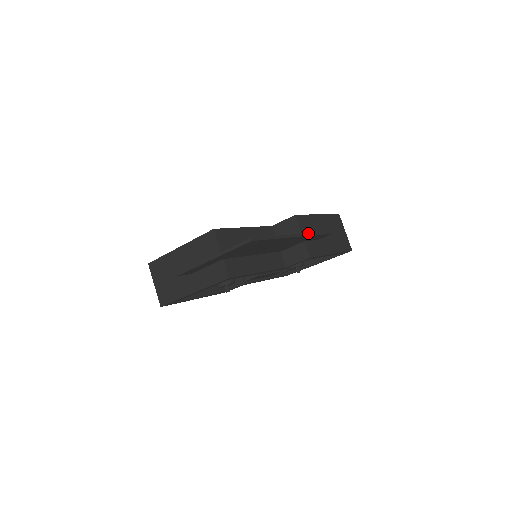
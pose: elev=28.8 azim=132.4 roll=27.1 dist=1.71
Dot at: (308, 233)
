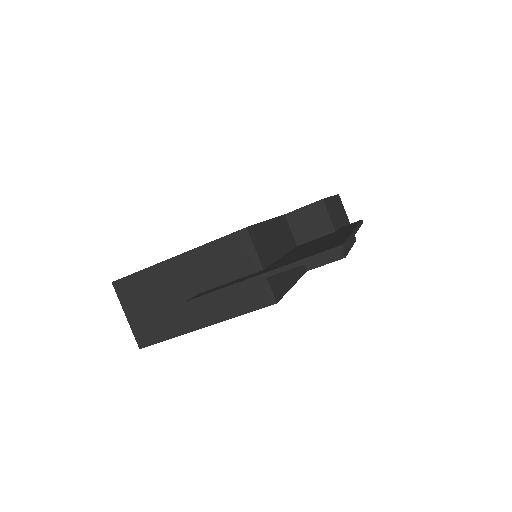
Dot at: (357, 226)
